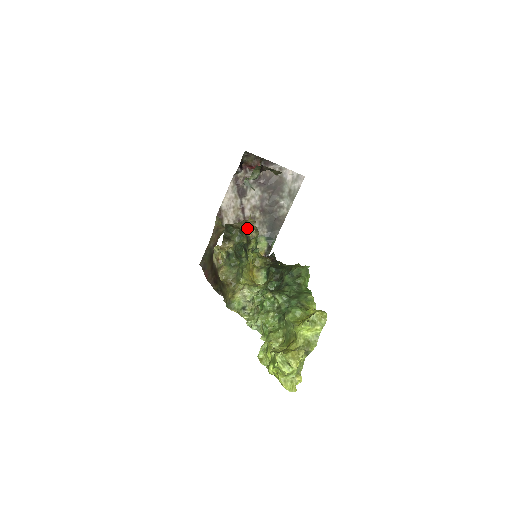
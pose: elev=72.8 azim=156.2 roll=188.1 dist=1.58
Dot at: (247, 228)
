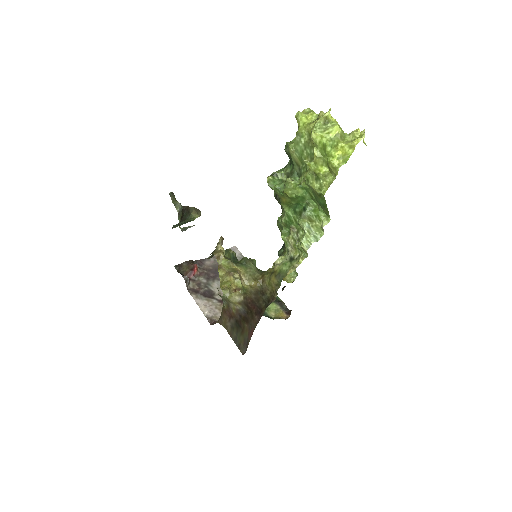
Dot at: occluded
